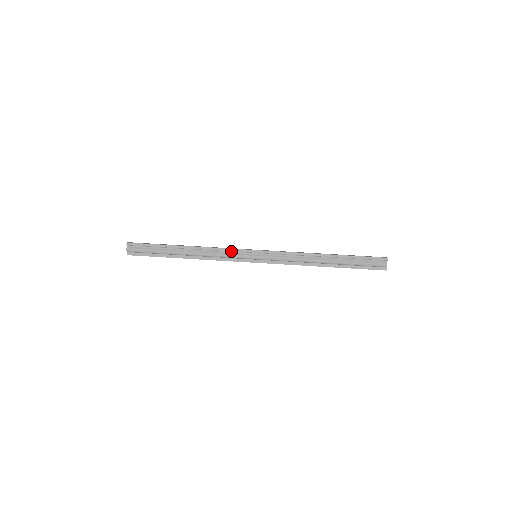
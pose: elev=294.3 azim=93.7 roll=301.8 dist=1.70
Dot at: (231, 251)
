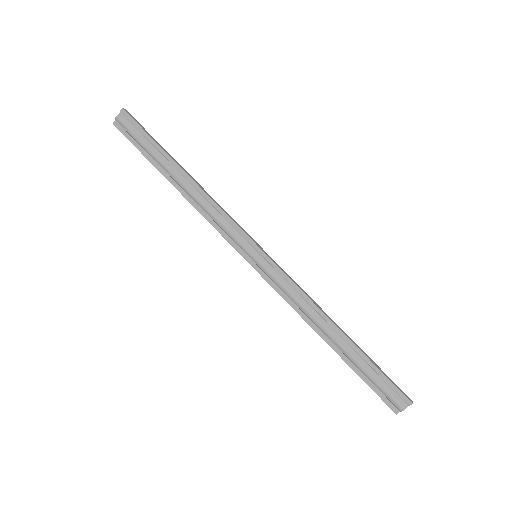
Dot at: (232, 224)
